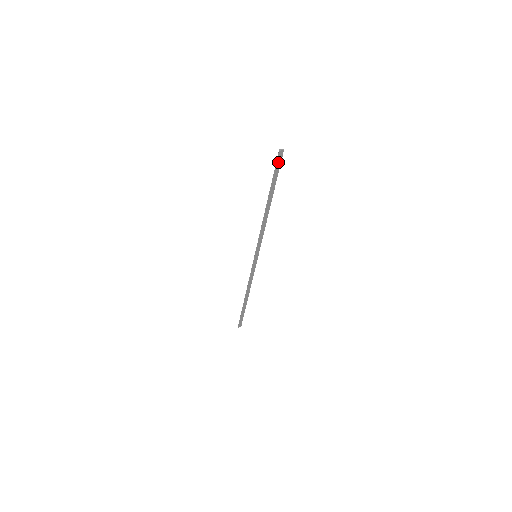
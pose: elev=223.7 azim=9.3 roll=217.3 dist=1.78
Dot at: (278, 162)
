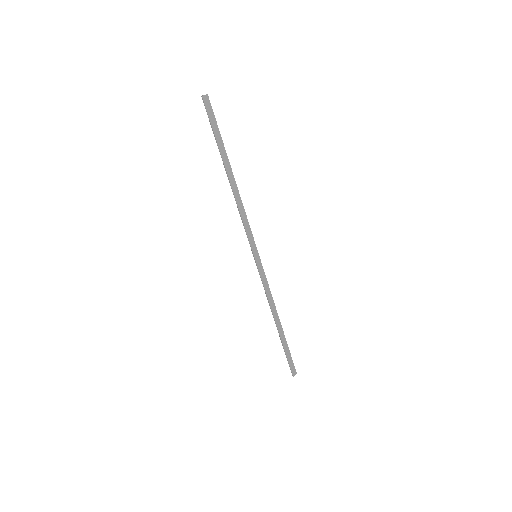
Dot at: (209, 112)
